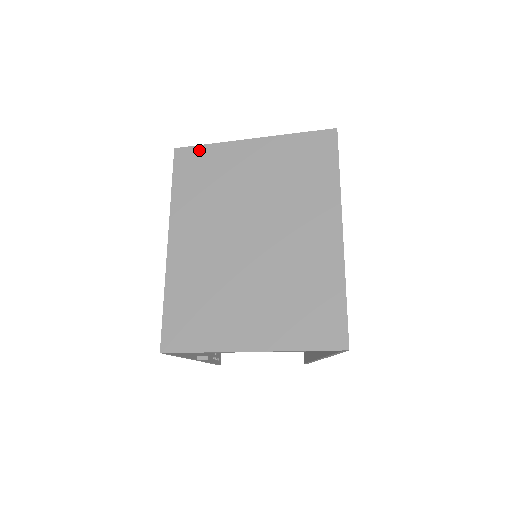
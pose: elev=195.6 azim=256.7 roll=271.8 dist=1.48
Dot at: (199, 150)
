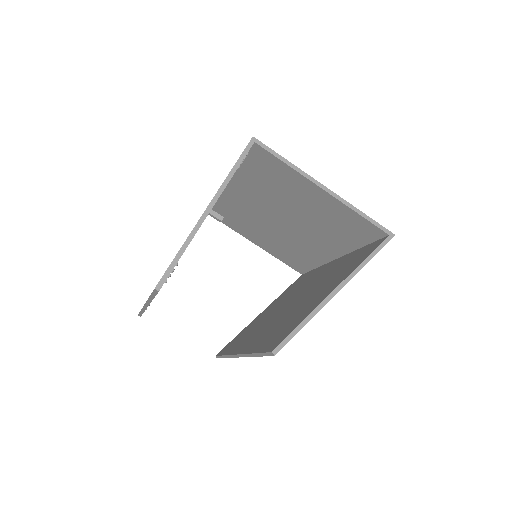
Dot at: occluded
